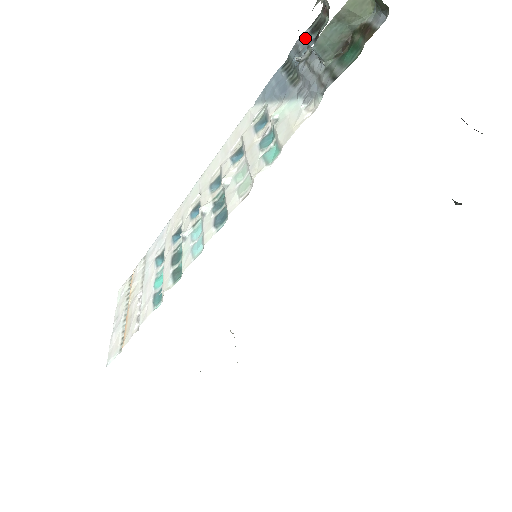
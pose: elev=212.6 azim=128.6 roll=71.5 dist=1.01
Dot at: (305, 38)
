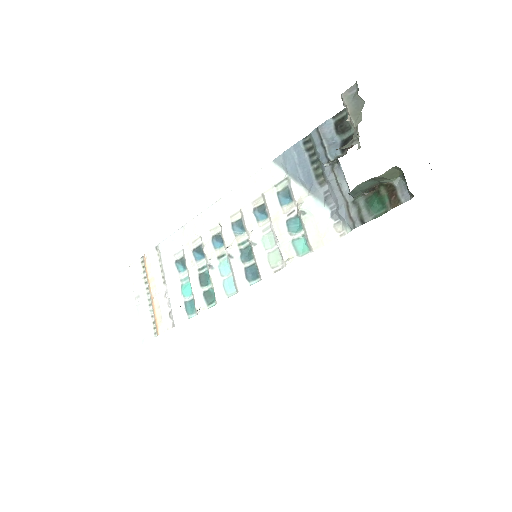
Dot at: (330, 132)
